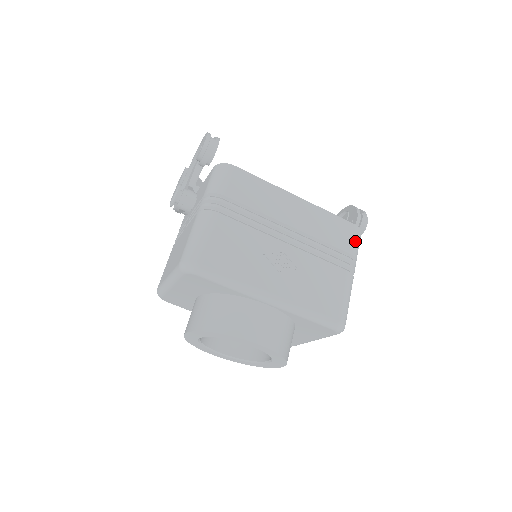
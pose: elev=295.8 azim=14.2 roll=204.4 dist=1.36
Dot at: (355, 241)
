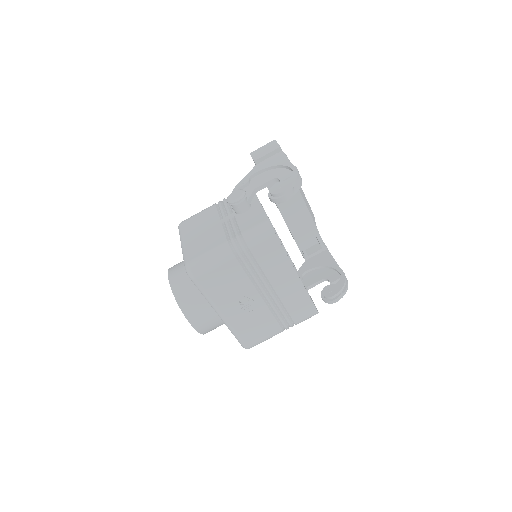
Dot at: (306, 318)
